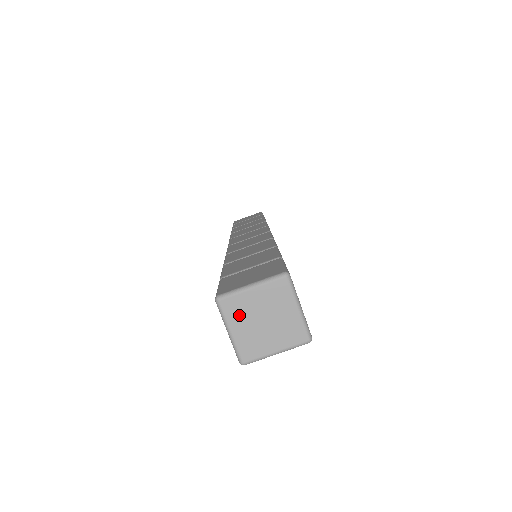
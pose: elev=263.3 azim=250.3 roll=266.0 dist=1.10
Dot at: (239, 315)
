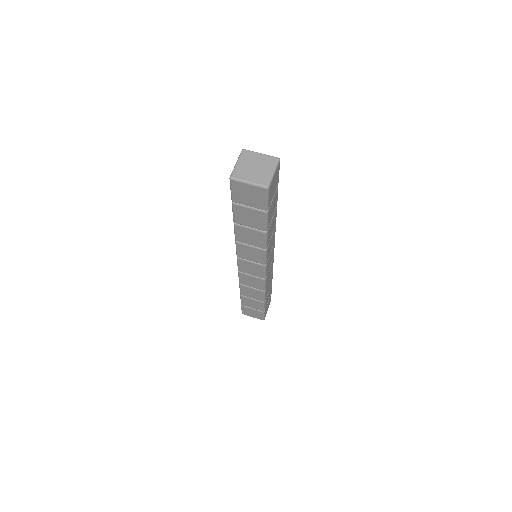
Dot at: (247, 159)
